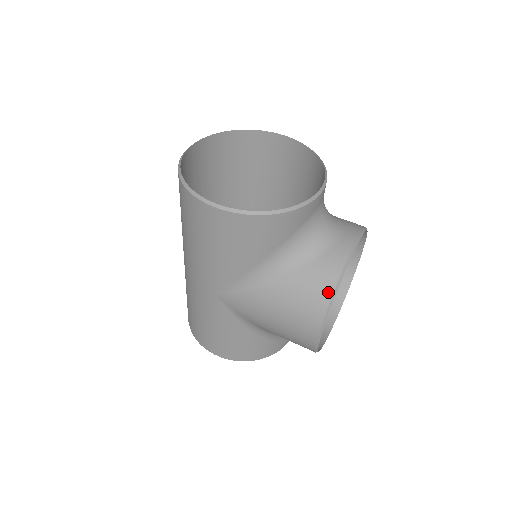
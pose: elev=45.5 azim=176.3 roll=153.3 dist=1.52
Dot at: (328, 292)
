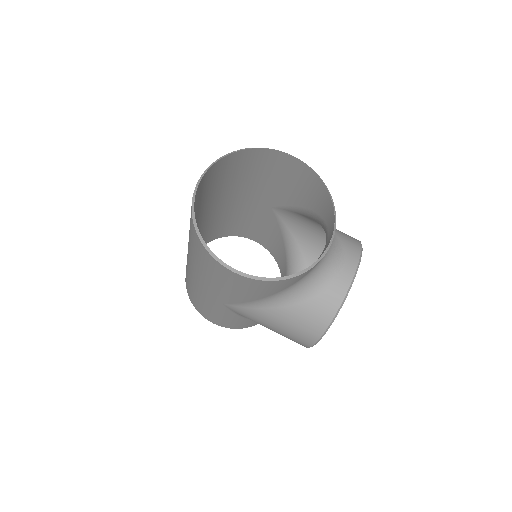
Dot at: (325, 323)
